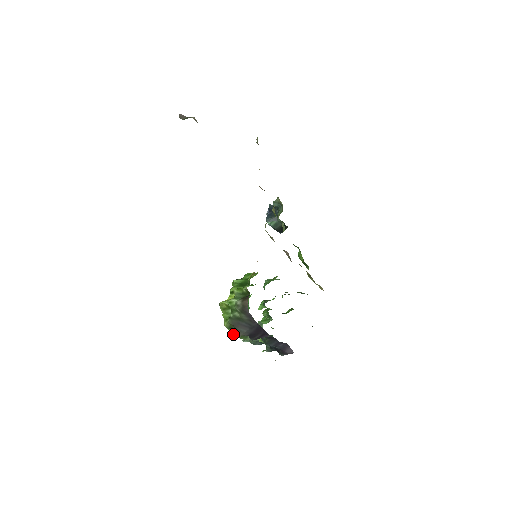
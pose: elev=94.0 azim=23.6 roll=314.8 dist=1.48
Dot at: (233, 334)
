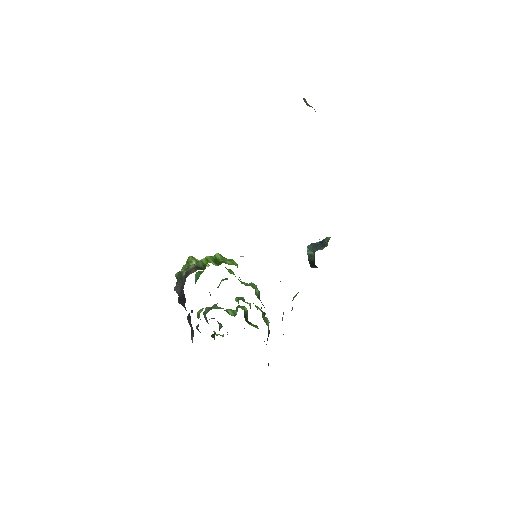
Dot at: occluded
